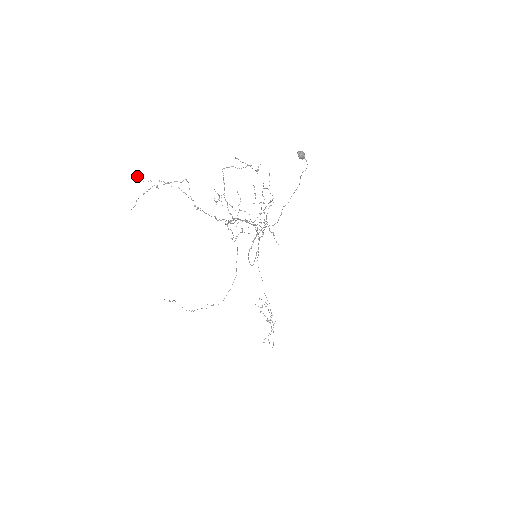
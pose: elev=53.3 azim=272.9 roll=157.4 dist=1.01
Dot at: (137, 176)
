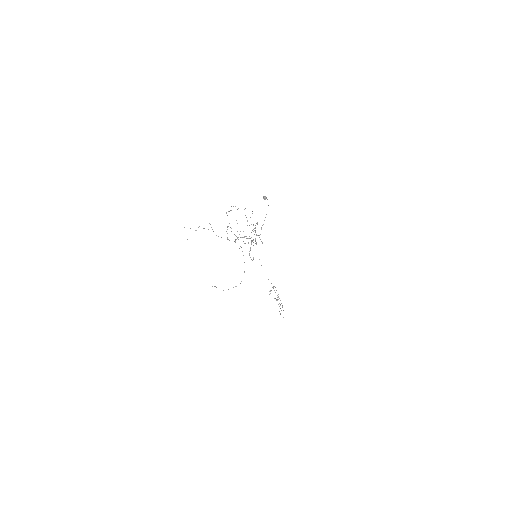
Dot at: (184, 227)
